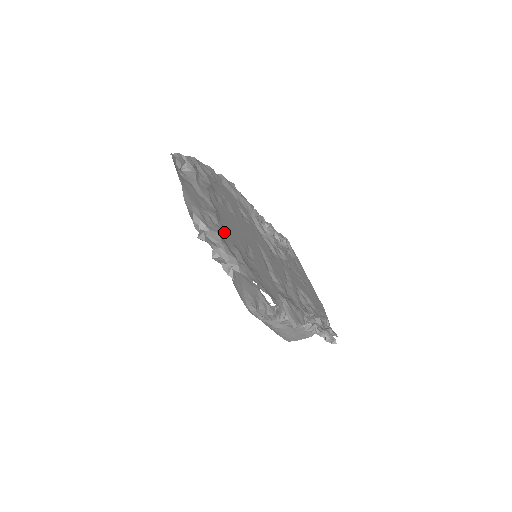
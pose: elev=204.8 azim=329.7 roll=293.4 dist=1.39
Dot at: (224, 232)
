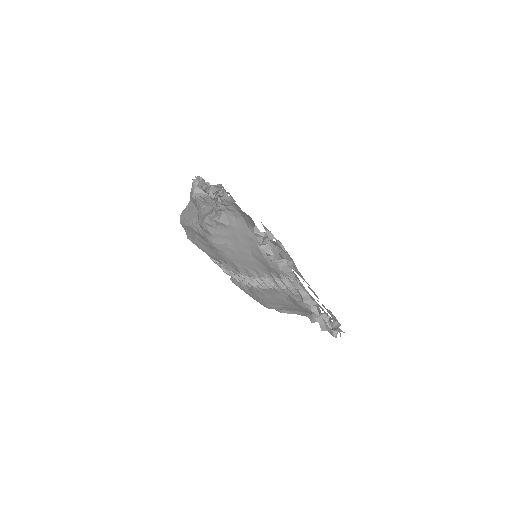
Dot at: occluded
